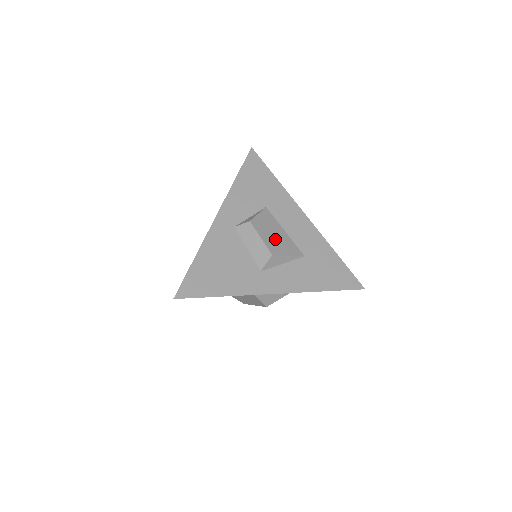
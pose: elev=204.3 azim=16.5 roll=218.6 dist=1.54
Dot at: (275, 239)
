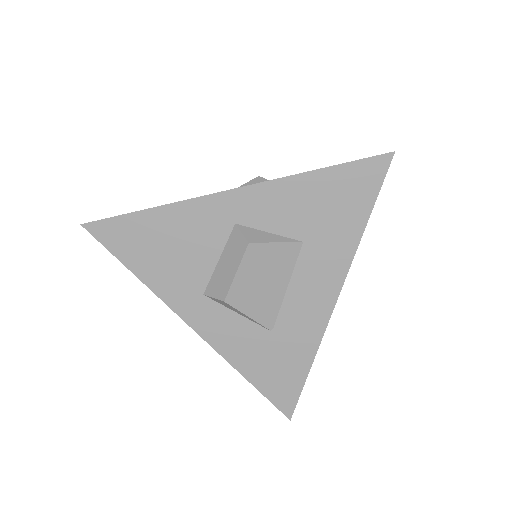
Dot at: (257, 287)
